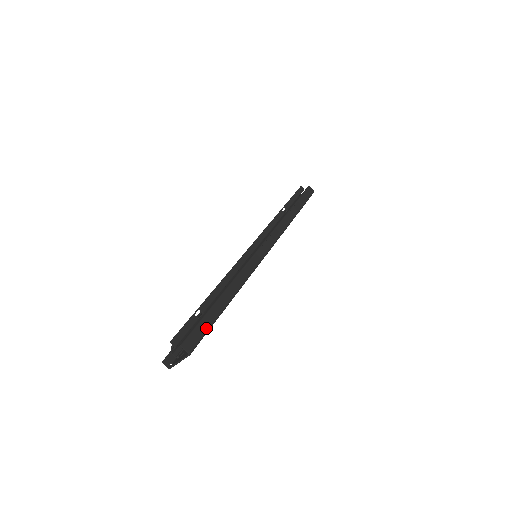
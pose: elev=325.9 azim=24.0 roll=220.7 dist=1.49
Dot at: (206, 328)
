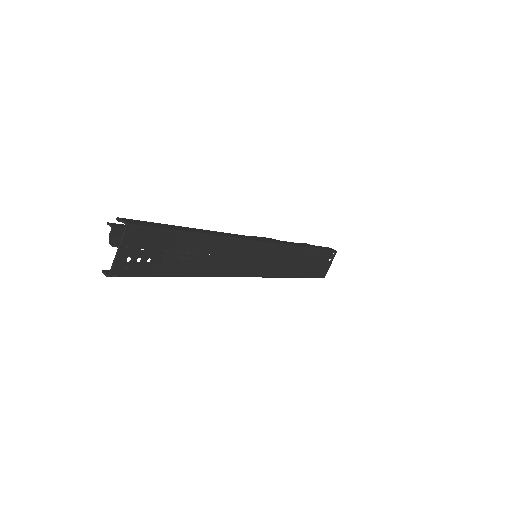
Dot at: (160, 226)
